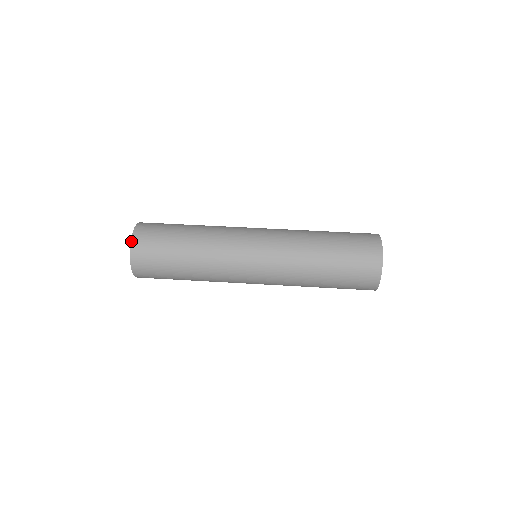
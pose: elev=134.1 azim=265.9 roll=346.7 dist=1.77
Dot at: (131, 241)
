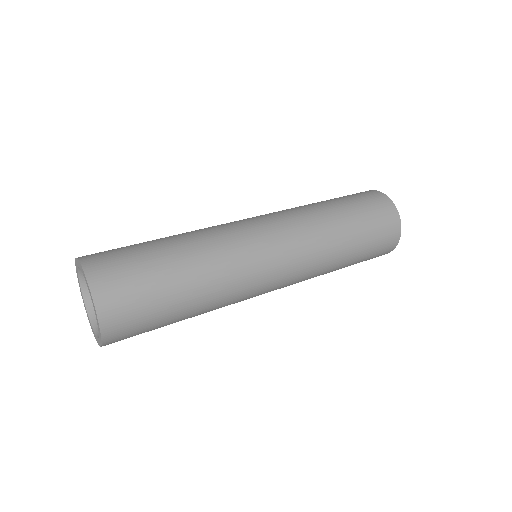
Dot at: (83, 269)
